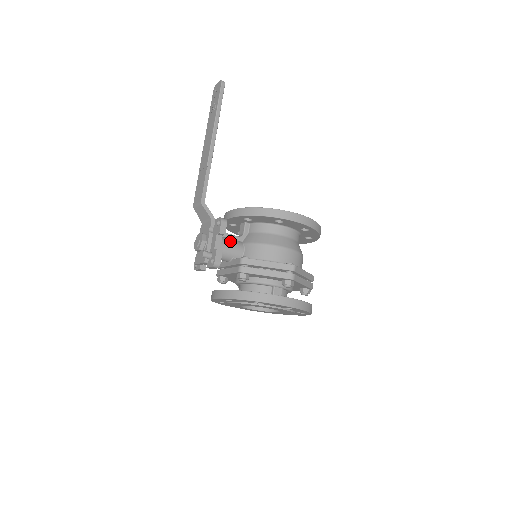
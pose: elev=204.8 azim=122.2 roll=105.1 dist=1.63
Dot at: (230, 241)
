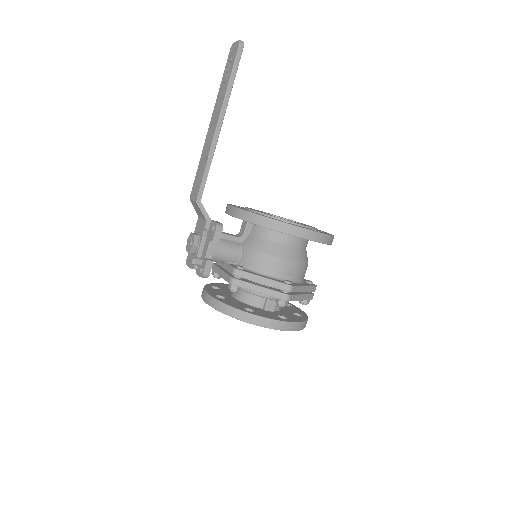
Dot at: (226, 244)
